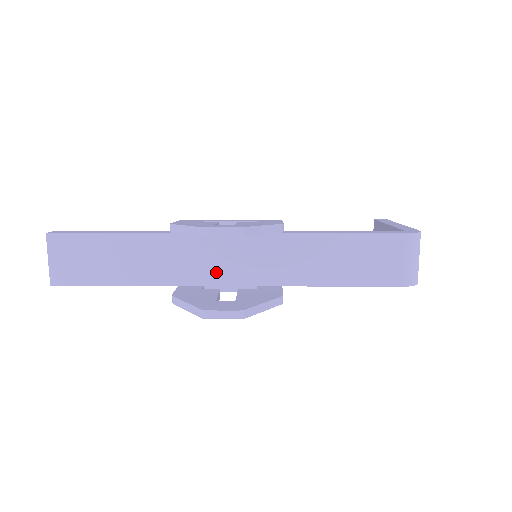
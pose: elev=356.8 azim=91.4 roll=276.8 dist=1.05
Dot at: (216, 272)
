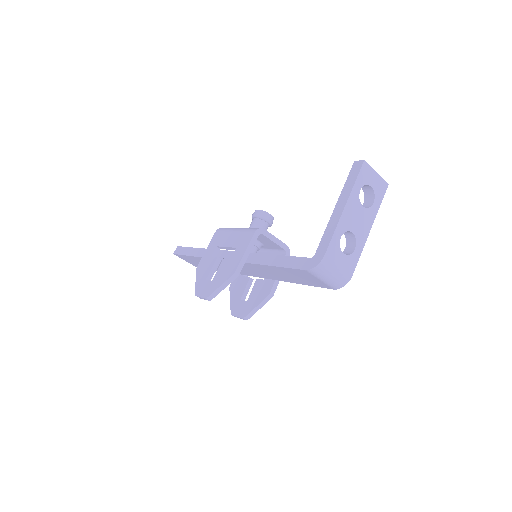
Dot at: (241, 271)
